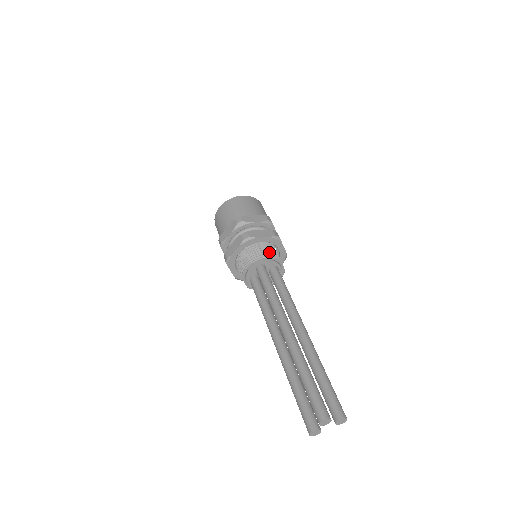
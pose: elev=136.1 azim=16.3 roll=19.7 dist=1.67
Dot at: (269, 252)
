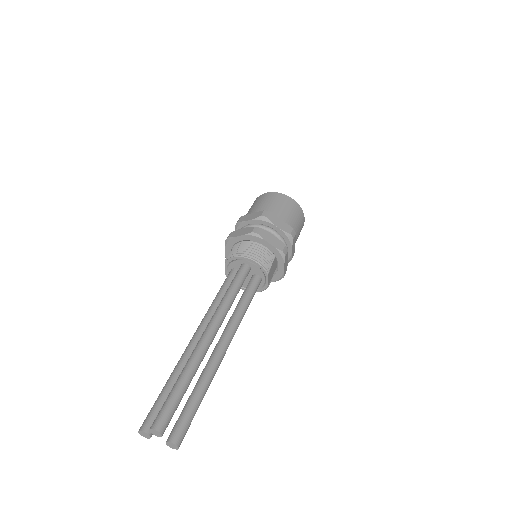
Dot at: (263, 260)
